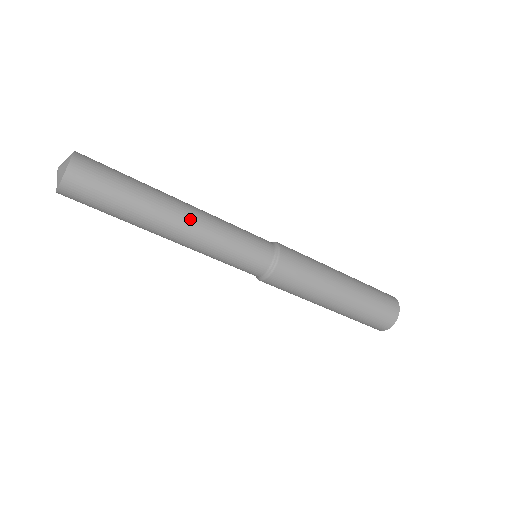
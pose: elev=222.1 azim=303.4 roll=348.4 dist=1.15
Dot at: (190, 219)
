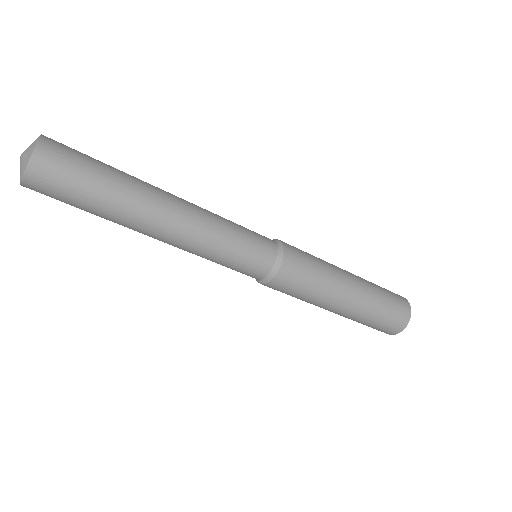
Dot at: (182, 212)
